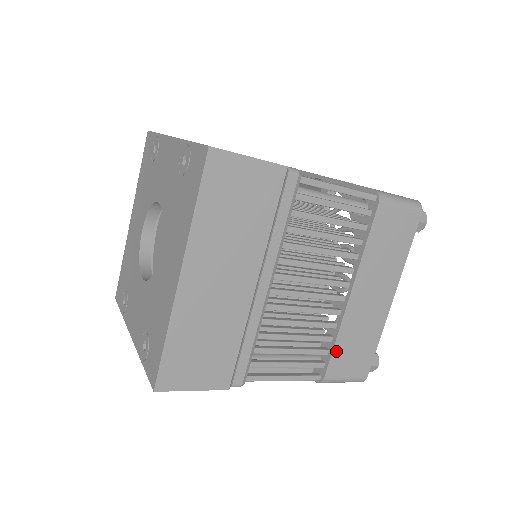
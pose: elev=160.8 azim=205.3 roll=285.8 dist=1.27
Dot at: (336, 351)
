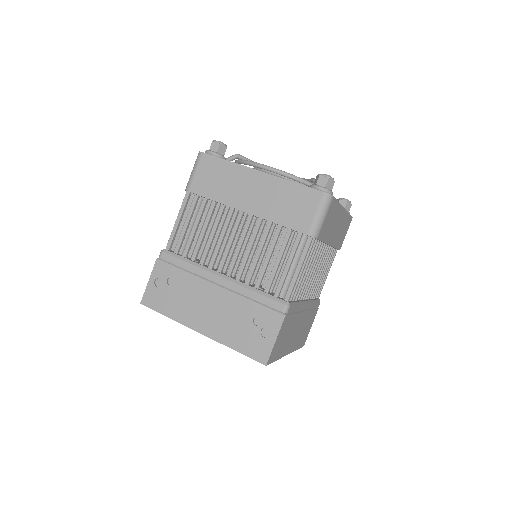
Dot at: (338, 246)
